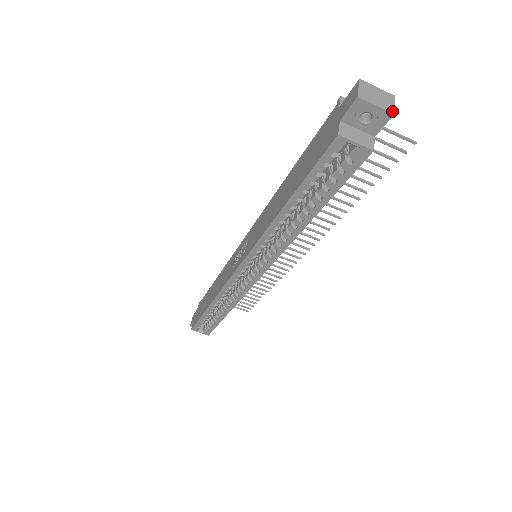
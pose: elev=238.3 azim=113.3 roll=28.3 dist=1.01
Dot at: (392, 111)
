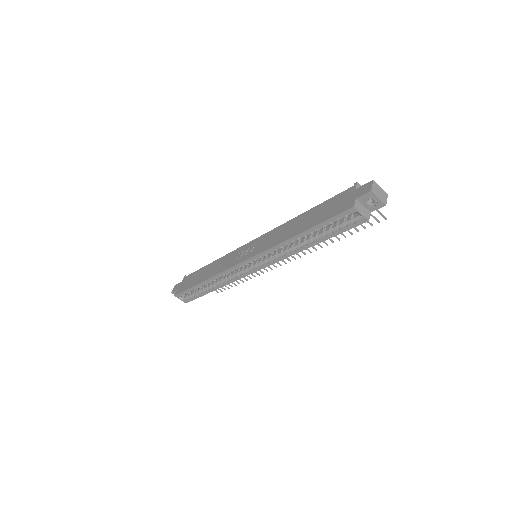
Dot at: (385, 203)
